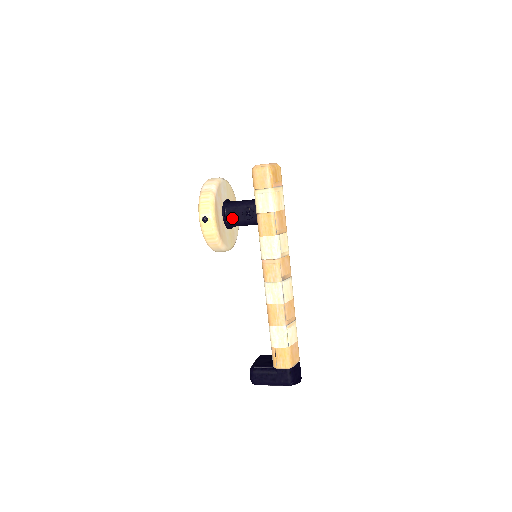
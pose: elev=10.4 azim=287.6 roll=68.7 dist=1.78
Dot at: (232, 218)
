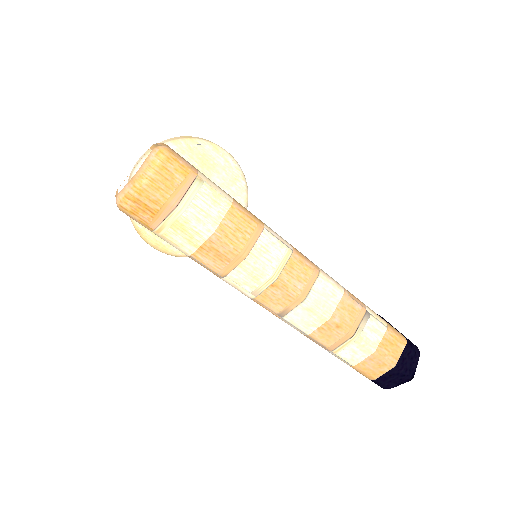
Dot at: occluded
